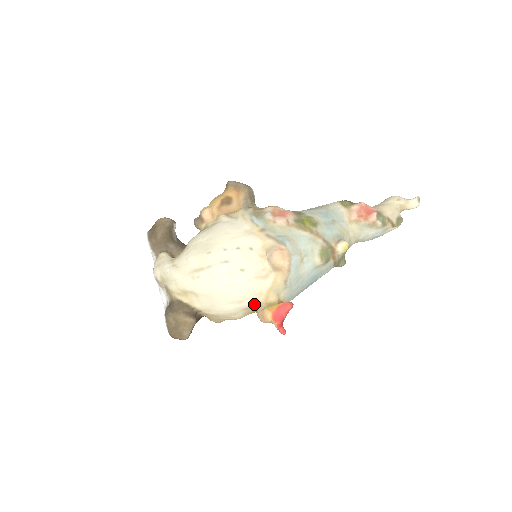
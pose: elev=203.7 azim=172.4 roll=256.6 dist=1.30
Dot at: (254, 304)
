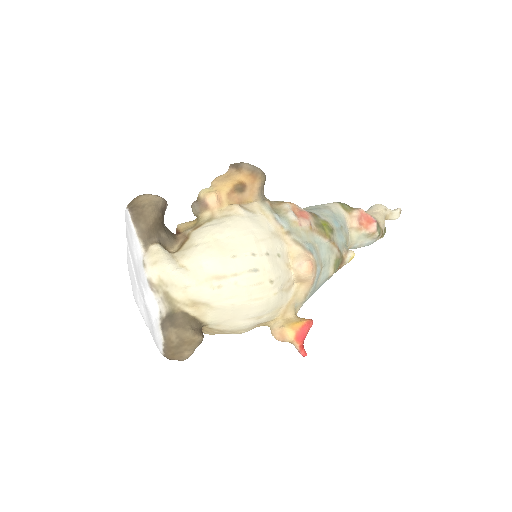
Dot at: (270, 319)
